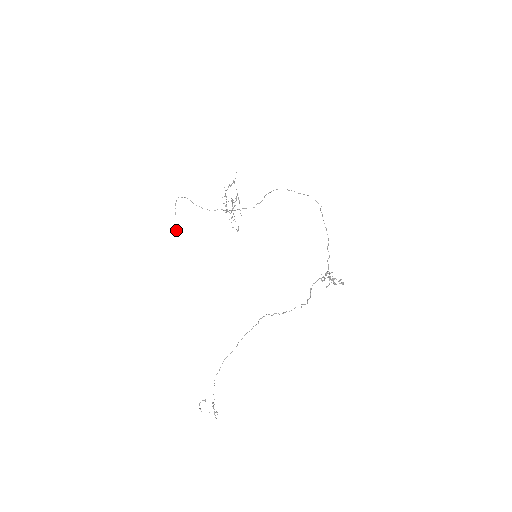
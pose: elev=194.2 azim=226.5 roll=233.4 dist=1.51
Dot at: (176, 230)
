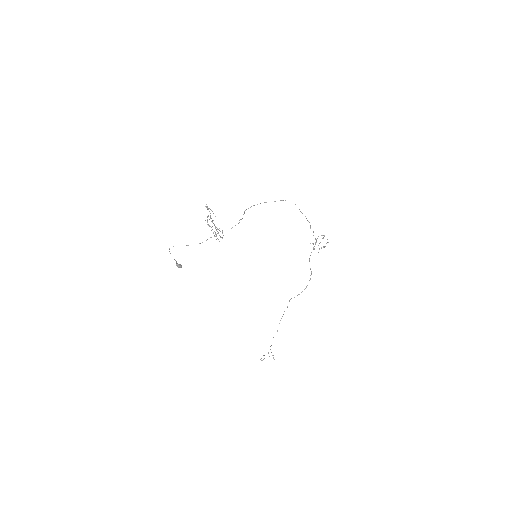
Dot at: occluded
